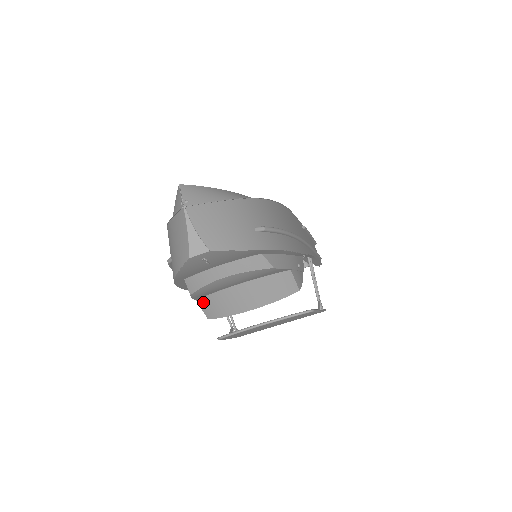
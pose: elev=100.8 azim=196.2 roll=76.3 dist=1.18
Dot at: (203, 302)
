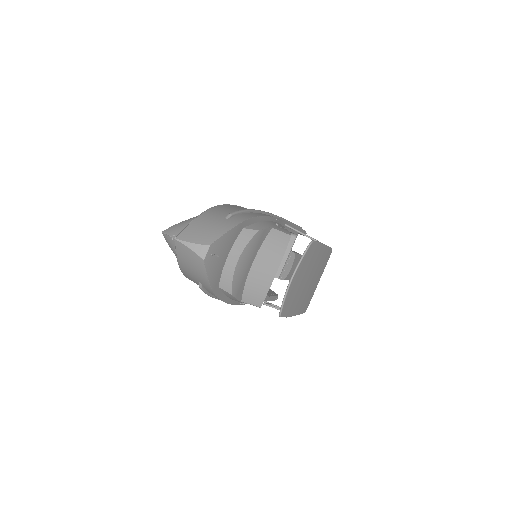
Dot at: (246, 298)
